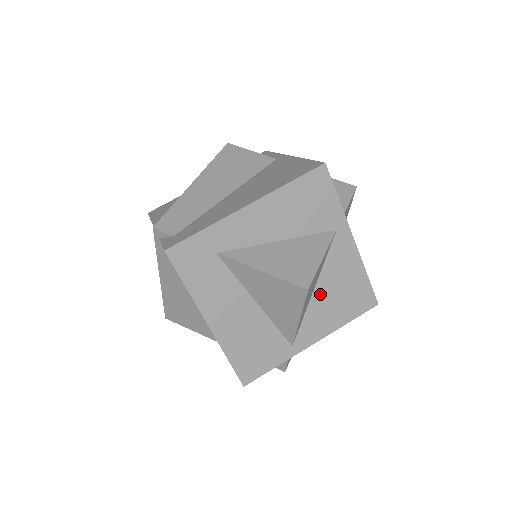
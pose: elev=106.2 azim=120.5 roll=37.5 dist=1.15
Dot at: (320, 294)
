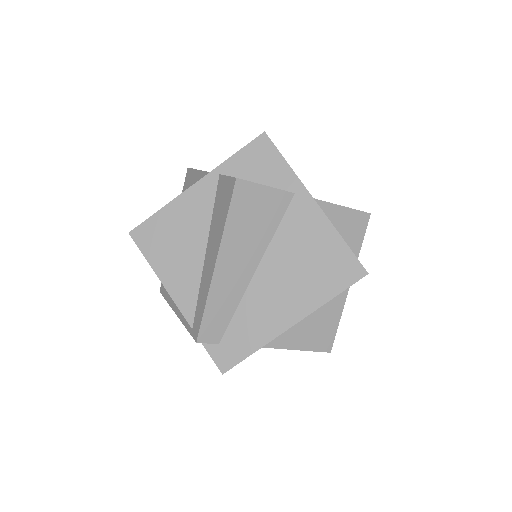
Dot at: occluded
